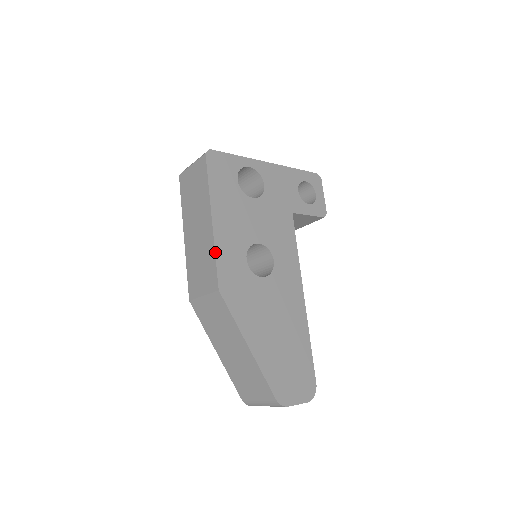
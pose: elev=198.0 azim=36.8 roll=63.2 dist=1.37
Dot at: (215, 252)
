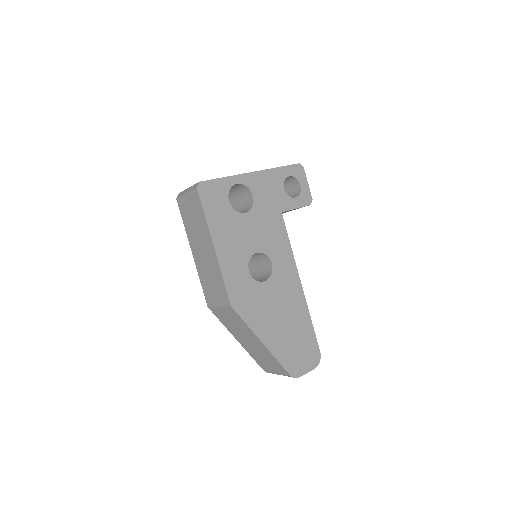
Dot at: (222, 275)
